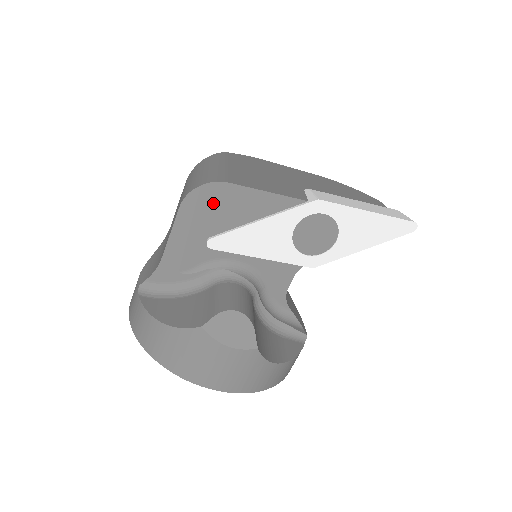
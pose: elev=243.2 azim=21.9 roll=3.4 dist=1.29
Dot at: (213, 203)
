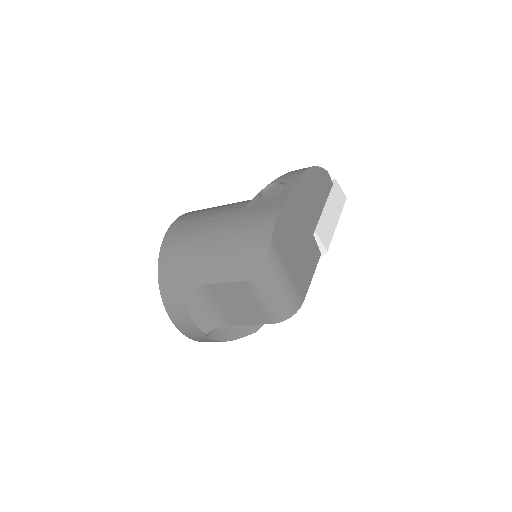
Dot at: occluded
